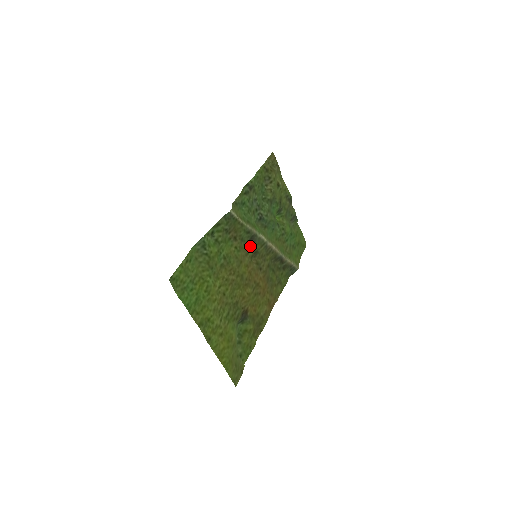
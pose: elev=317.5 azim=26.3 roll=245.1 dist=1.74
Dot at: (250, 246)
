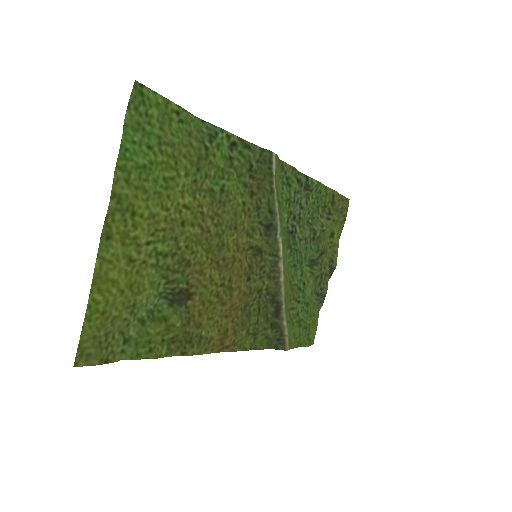
Dot at: (259, 234)
